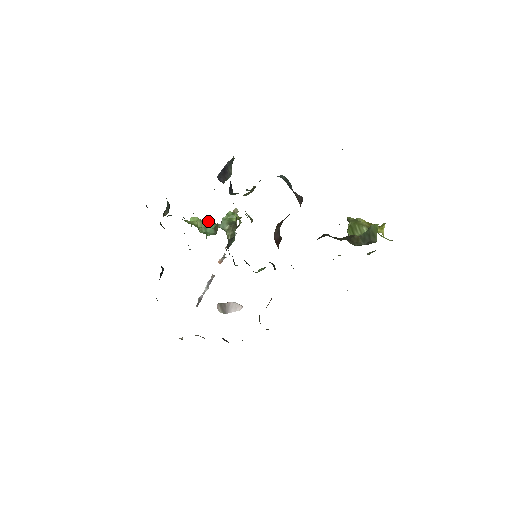
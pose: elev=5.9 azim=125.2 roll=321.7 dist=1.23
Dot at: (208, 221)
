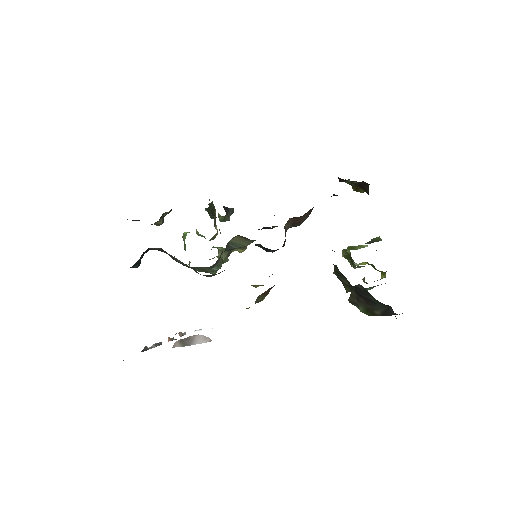
Dot at: occluded
